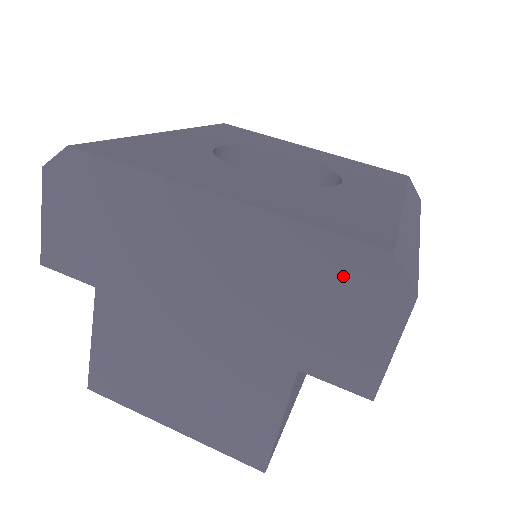
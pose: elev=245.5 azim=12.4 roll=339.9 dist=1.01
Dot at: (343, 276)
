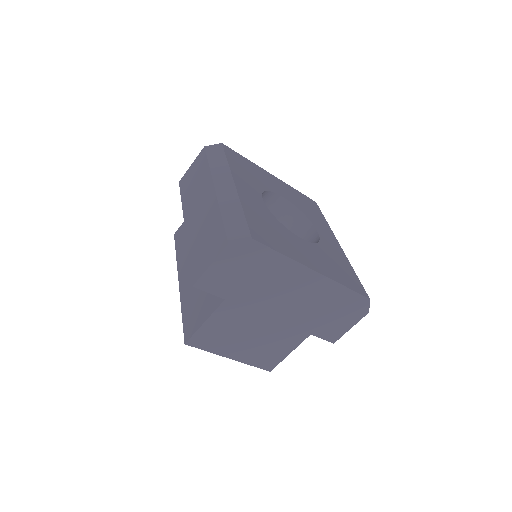
Dot at: (349, 305)
